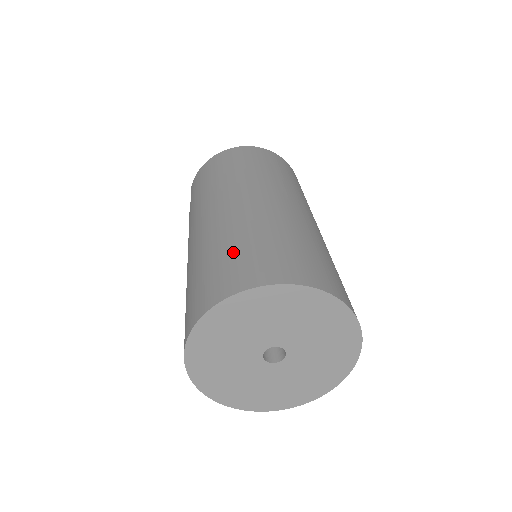
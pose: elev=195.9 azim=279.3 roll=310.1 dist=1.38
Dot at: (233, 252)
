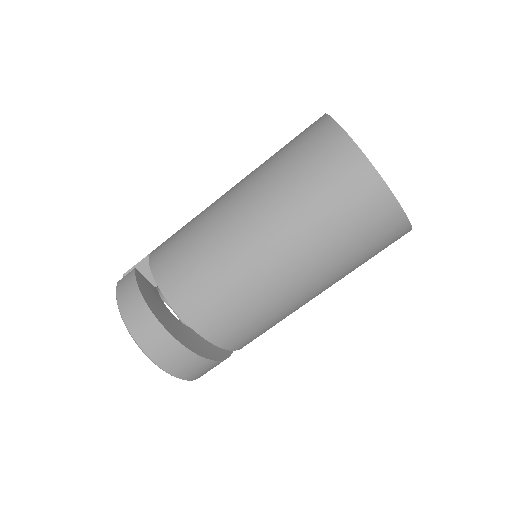
Dot at: occluded
